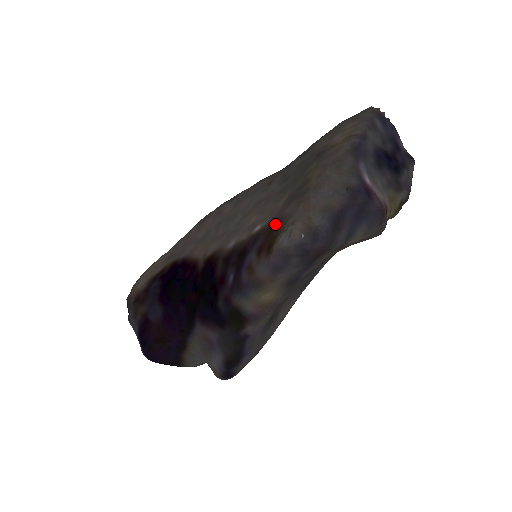
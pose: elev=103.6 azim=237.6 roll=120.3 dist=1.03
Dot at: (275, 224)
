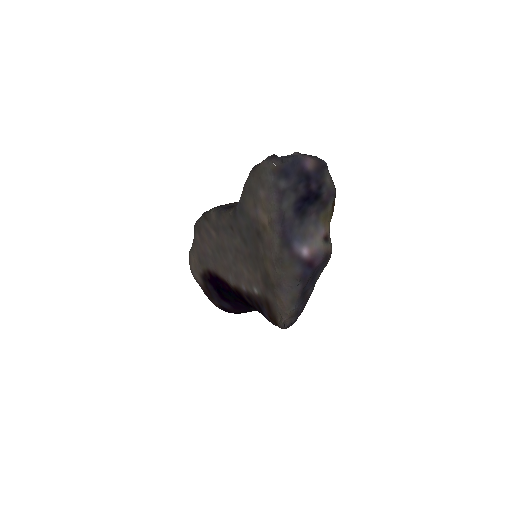
Dot at: (268, 304)
